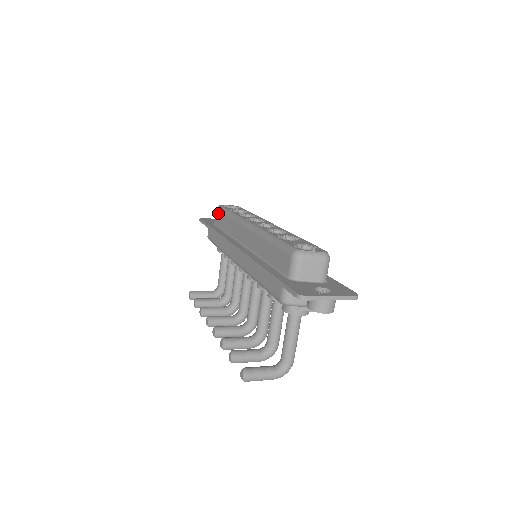
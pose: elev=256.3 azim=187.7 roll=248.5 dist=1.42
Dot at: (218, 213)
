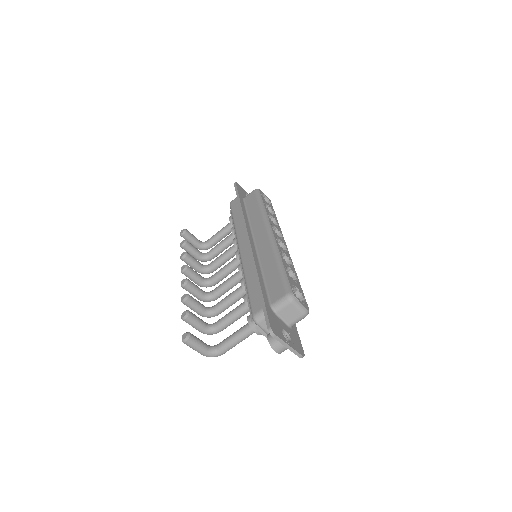
Dot at: (253, 195)
